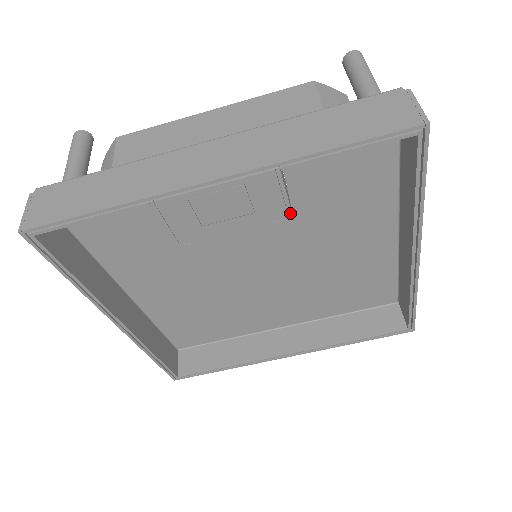
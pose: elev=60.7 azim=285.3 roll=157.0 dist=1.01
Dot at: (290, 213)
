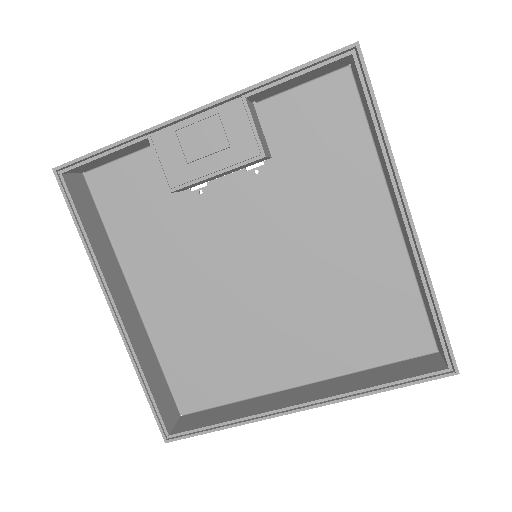
Dot at: (261, 148)
